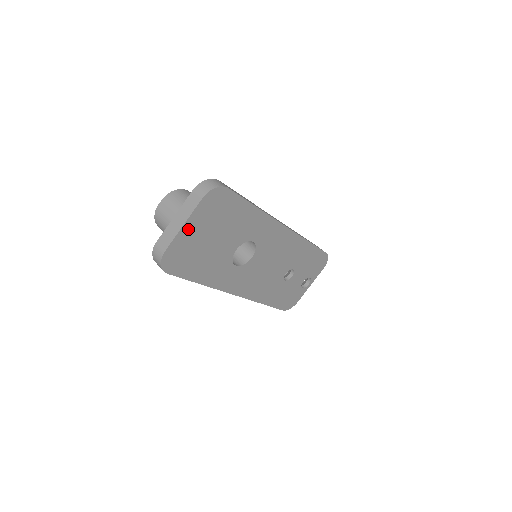
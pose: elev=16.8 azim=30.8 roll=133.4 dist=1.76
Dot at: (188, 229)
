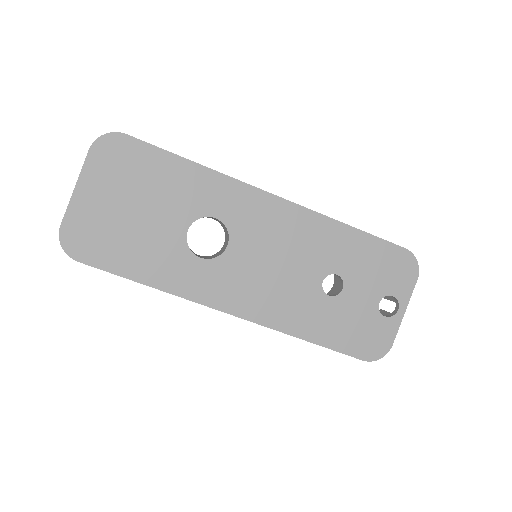
Dot at: (85, 194)
